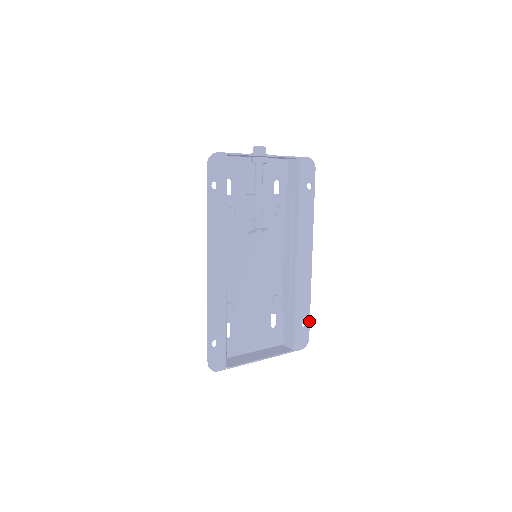
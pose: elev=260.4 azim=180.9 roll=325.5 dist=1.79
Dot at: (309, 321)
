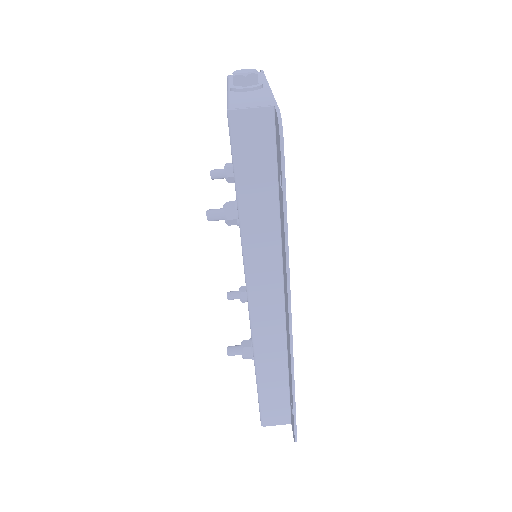
Dot at: occluded
